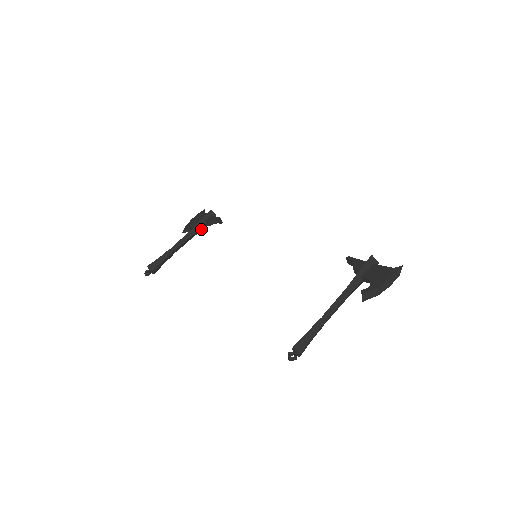
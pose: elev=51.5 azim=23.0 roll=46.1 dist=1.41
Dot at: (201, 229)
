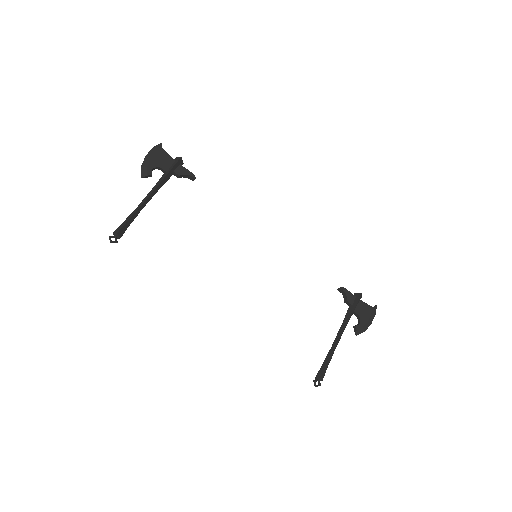
Dot at: (166, 179)
